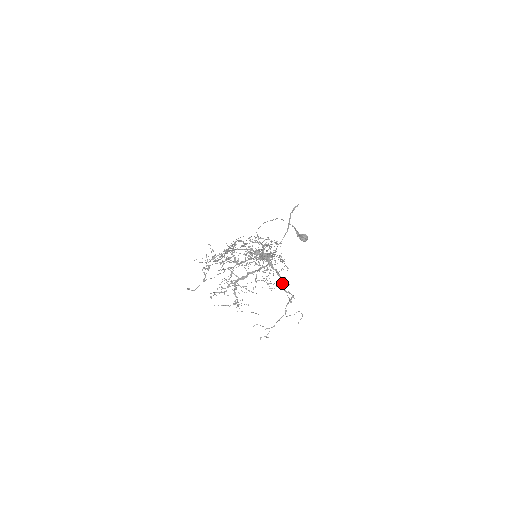
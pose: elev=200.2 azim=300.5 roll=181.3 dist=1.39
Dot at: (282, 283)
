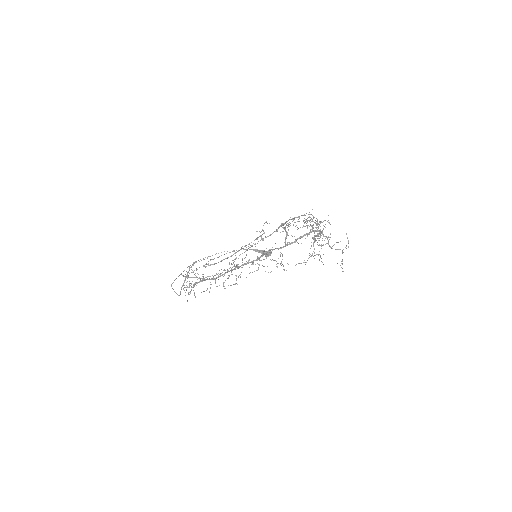
Dot at: (329, 245)
